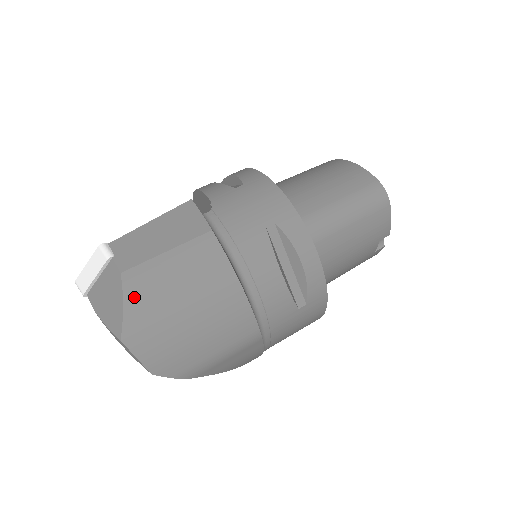
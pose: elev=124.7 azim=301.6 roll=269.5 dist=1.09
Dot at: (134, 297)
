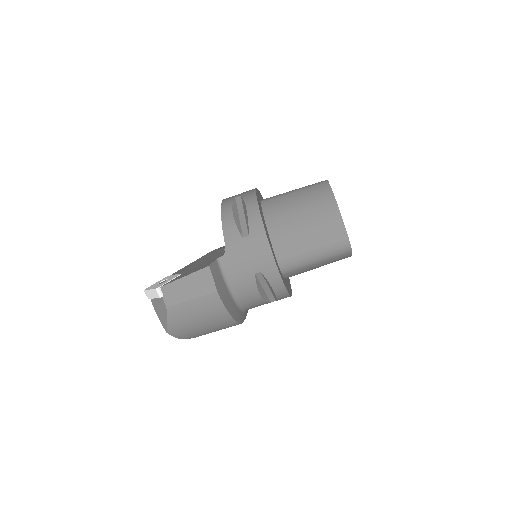
Dot at: (173, 318)
